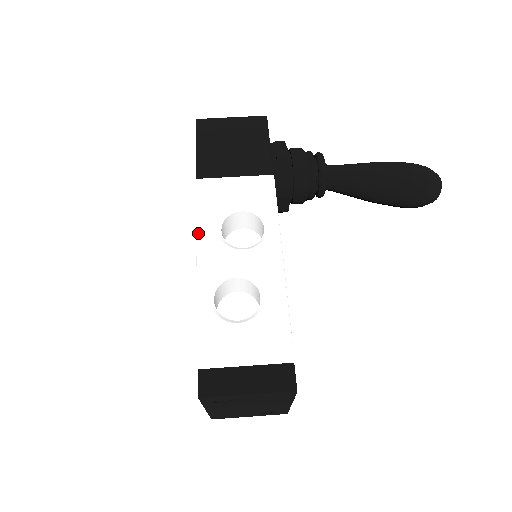
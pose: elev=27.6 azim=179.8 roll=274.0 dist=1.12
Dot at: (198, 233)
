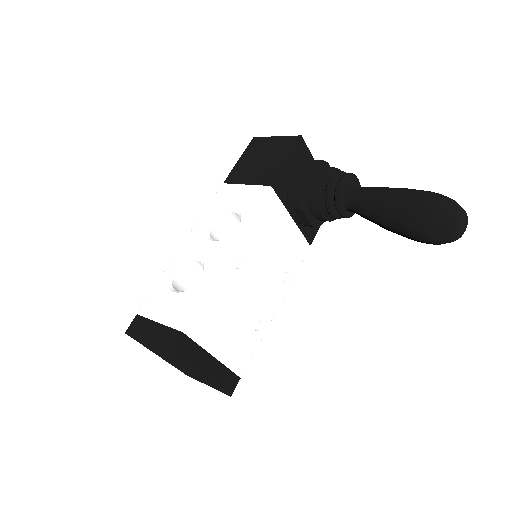
Dot at: (197, 223)
